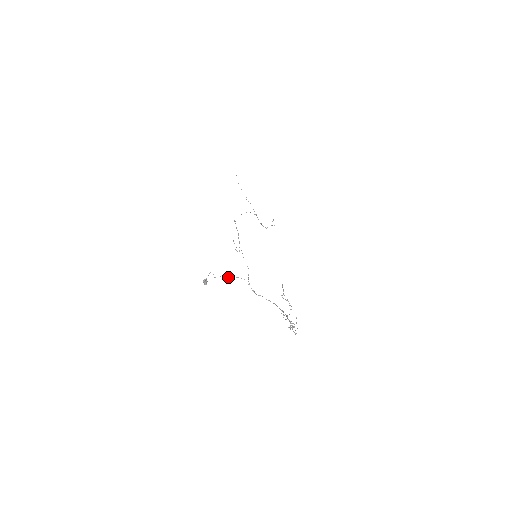
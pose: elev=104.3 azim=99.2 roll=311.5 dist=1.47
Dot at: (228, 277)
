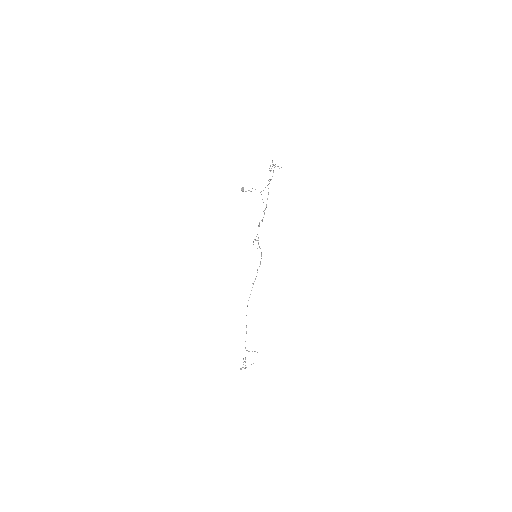
Dot at: occluded
